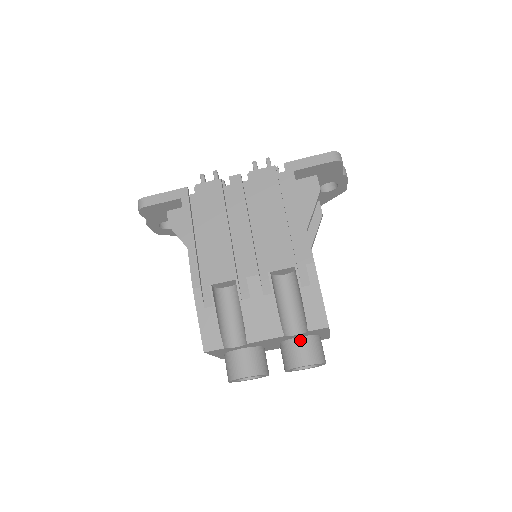
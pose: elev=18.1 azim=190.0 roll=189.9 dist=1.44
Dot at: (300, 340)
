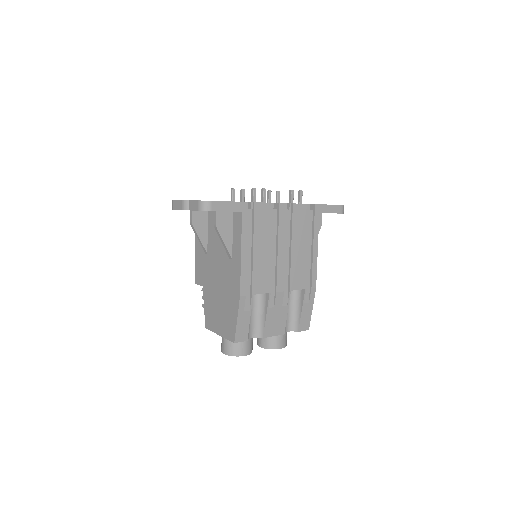
Dot at: occluded
